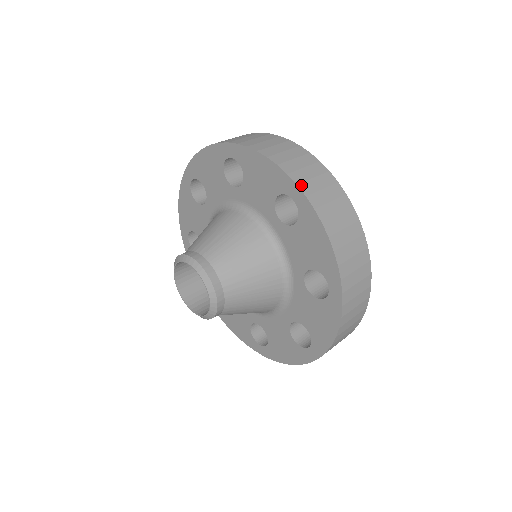
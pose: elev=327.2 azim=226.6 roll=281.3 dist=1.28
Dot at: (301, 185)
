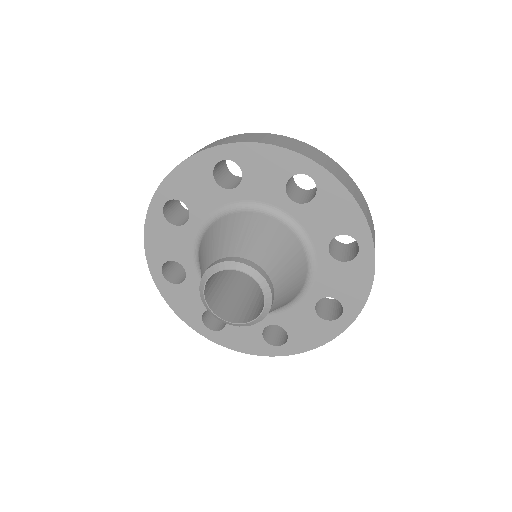
Dot at: (314, 160)
